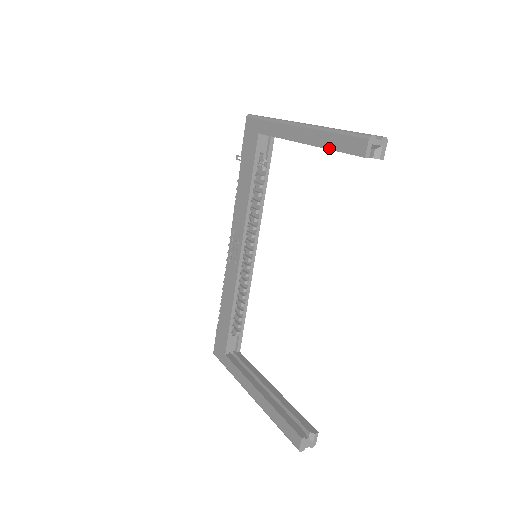
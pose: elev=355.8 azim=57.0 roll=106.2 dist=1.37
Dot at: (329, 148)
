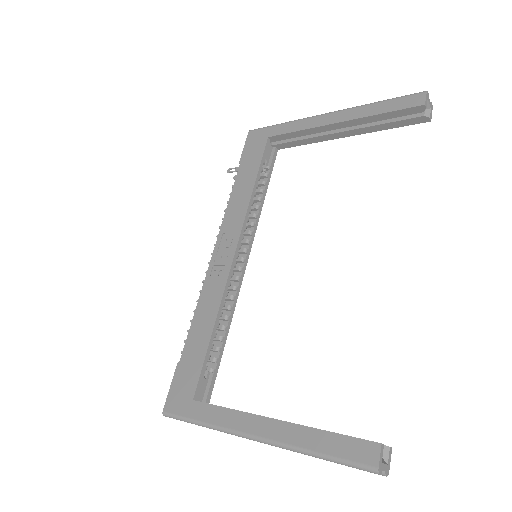
Dot at: (375, 114)
